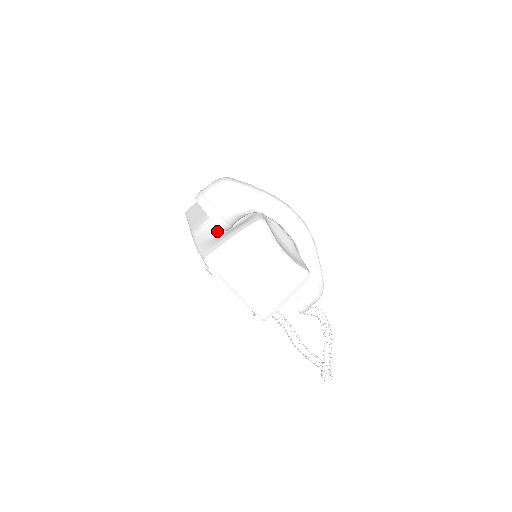
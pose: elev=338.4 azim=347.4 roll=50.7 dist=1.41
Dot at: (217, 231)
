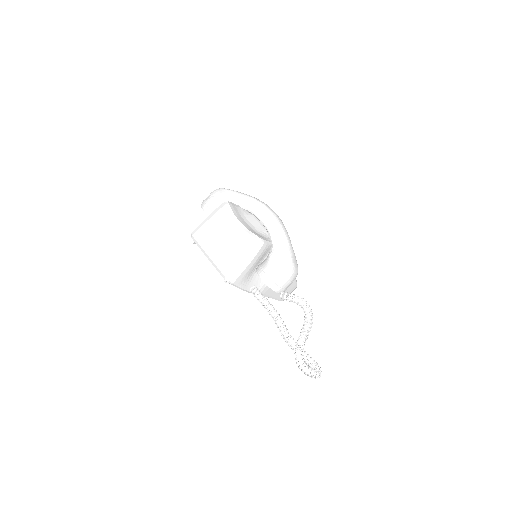
Dot at: occluded
